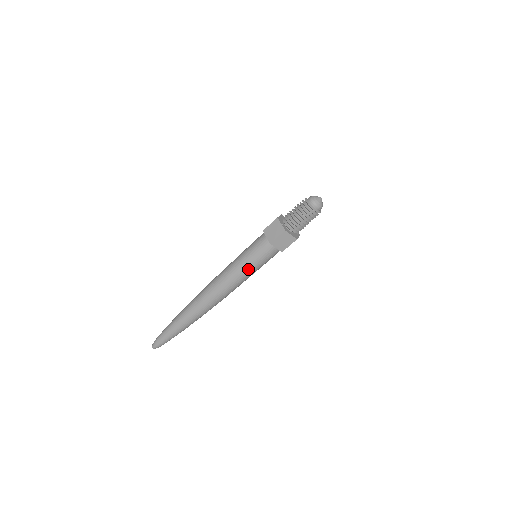
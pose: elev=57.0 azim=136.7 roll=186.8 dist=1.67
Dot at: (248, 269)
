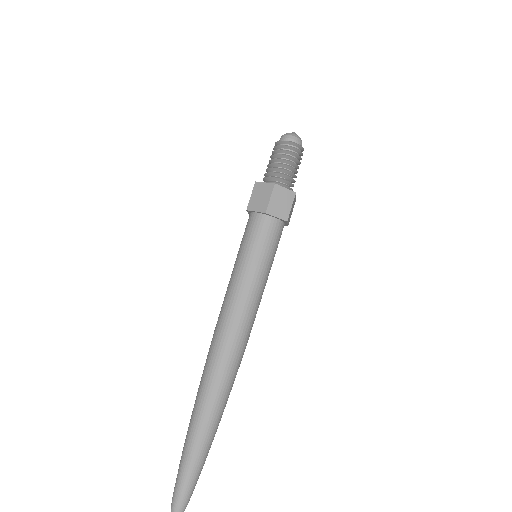
Dot at: (255, 272)
